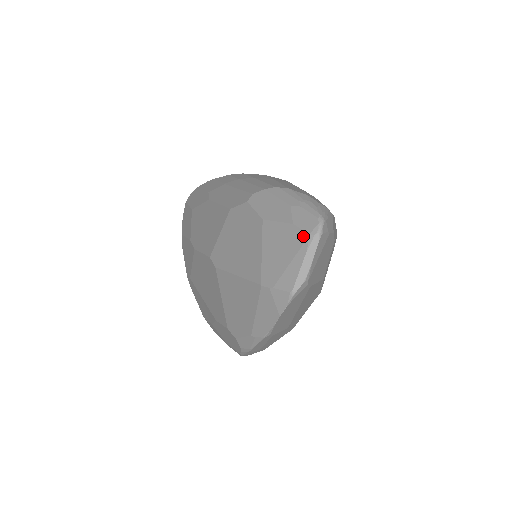
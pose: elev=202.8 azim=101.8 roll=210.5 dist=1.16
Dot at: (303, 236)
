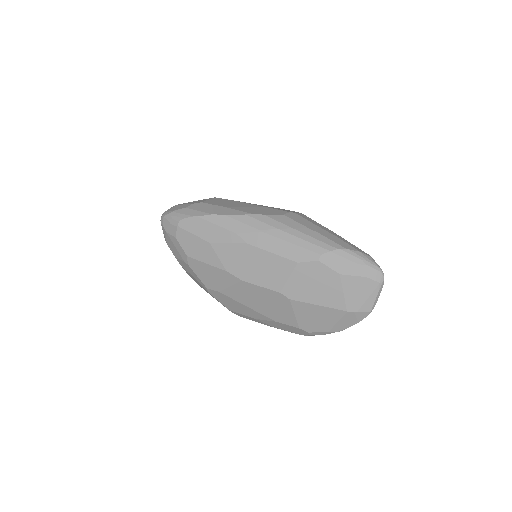
Dot at: (375, 284)
